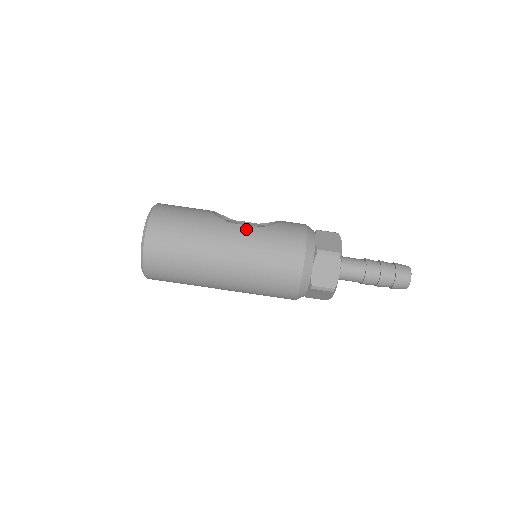
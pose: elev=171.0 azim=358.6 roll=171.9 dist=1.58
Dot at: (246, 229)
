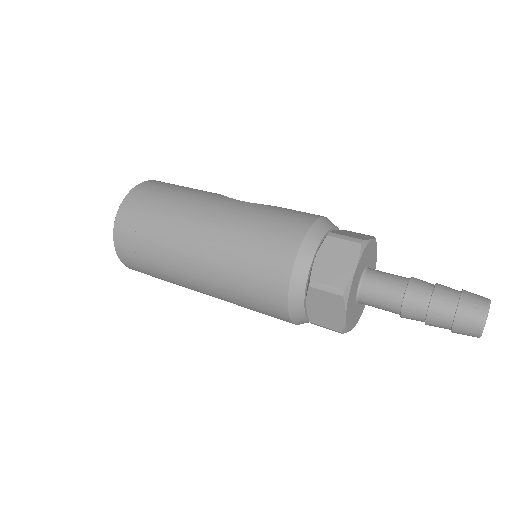
Dot at: (243, 202)
